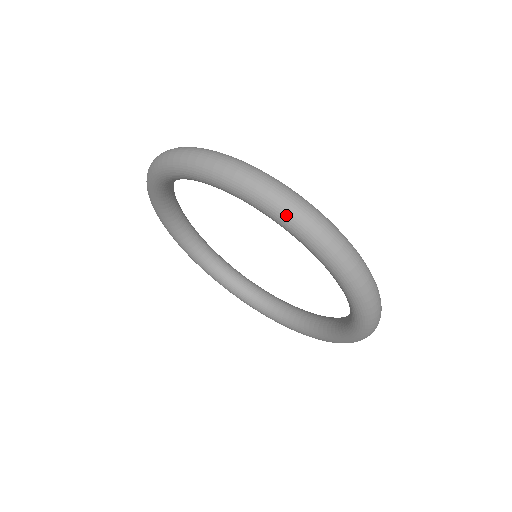
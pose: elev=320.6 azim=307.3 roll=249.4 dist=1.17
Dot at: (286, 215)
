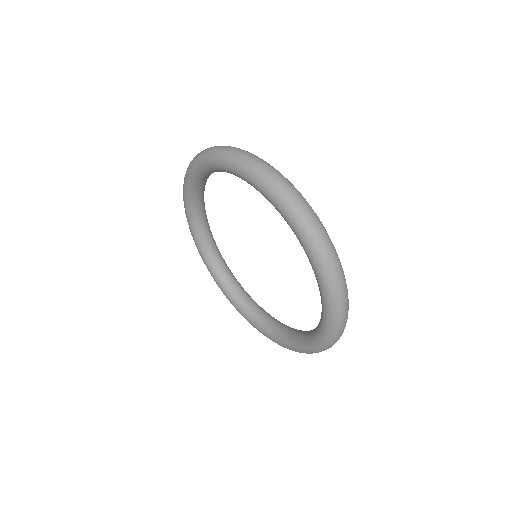
Dot at: (332, 290)
